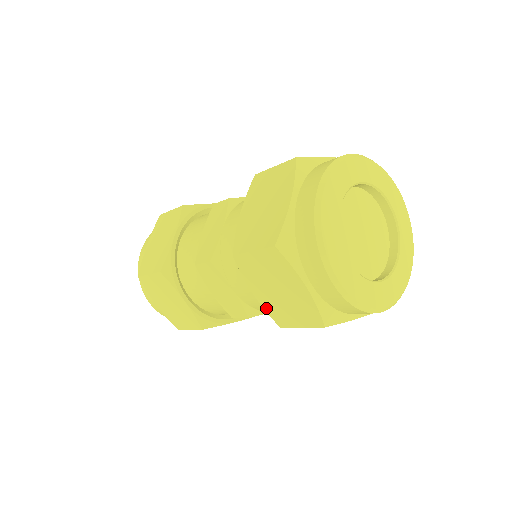
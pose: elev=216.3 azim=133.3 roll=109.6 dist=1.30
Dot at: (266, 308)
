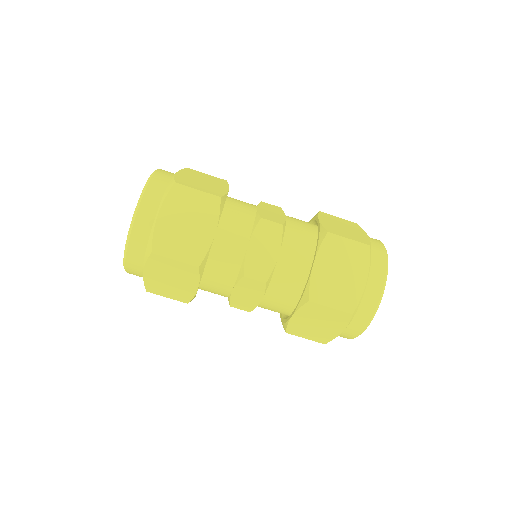
Dot at: (291, 324)
